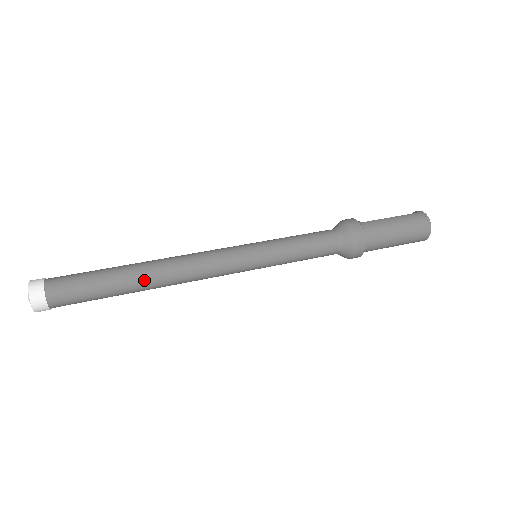
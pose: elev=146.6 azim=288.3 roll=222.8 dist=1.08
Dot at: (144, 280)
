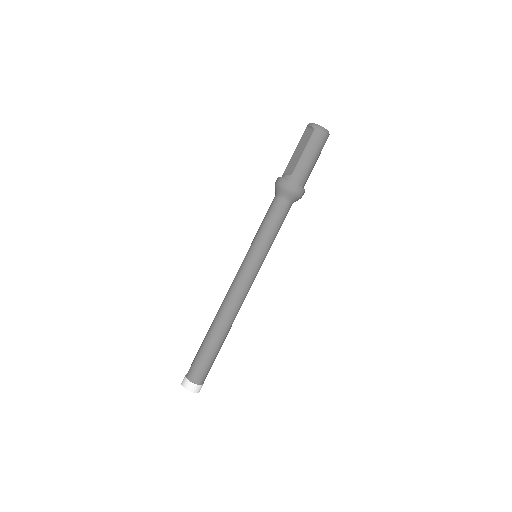
Dot at: (227, 332)
